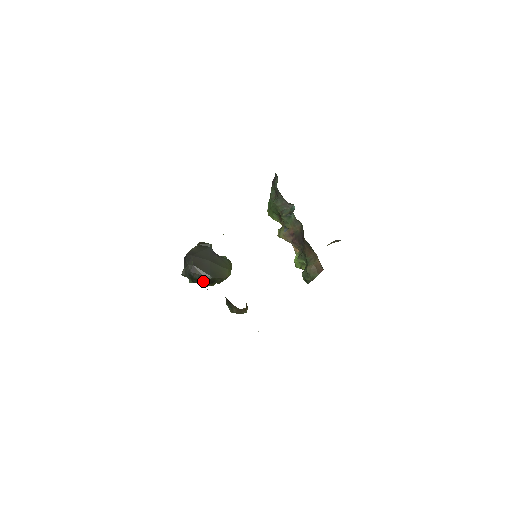
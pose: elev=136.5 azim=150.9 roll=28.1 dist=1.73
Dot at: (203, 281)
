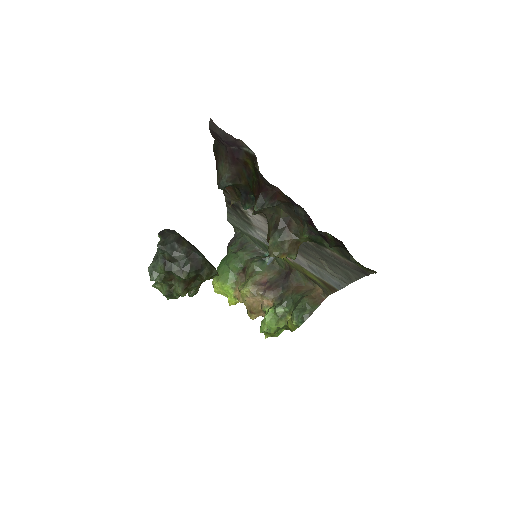
Dot at: (187, 264)
